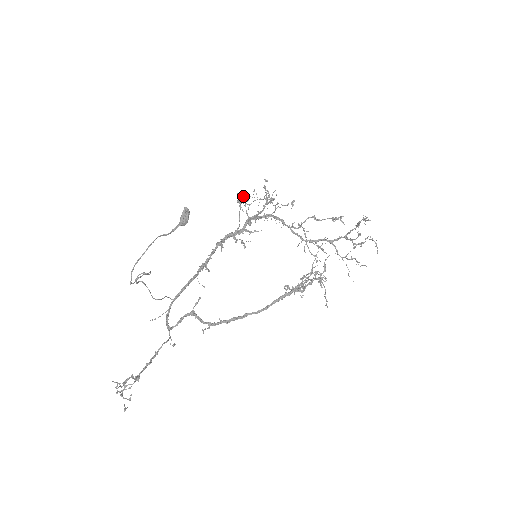
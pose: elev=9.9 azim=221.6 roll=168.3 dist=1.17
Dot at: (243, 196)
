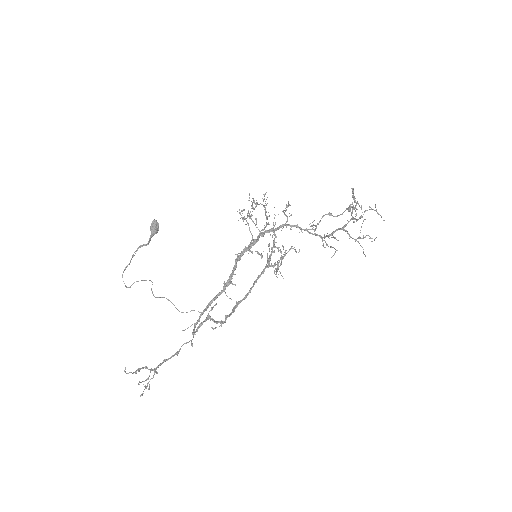
Dot at: occluded
